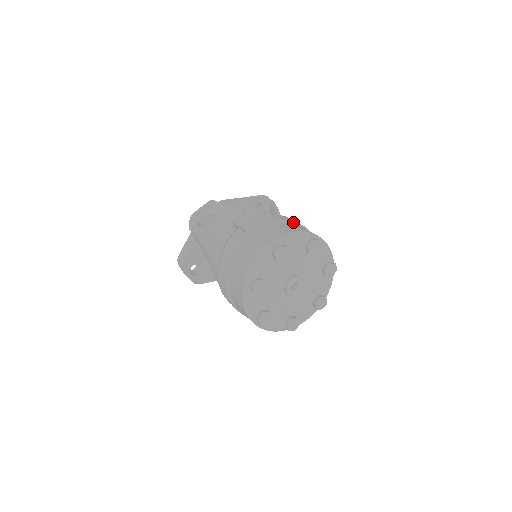
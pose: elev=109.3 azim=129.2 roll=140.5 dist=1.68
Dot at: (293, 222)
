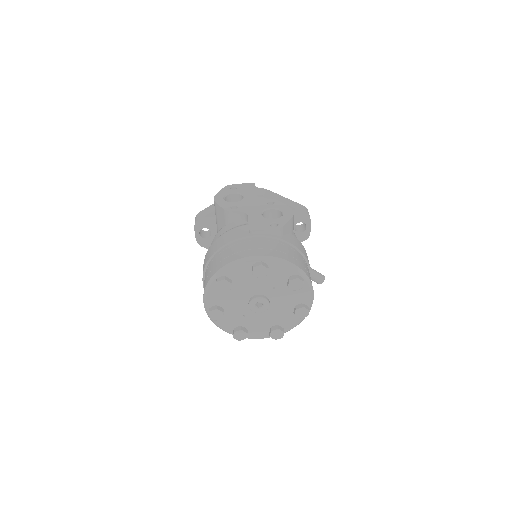
Dot at: (298, 250)
